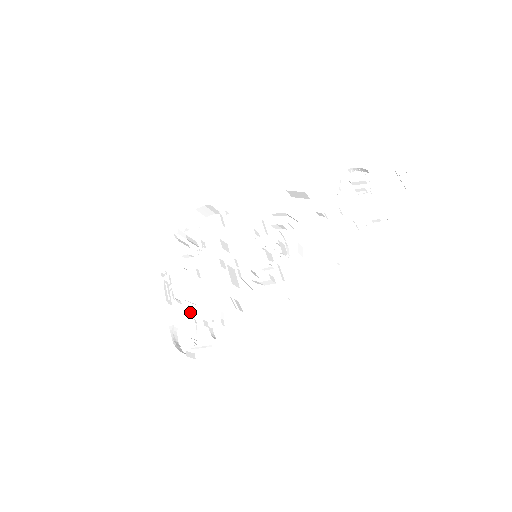
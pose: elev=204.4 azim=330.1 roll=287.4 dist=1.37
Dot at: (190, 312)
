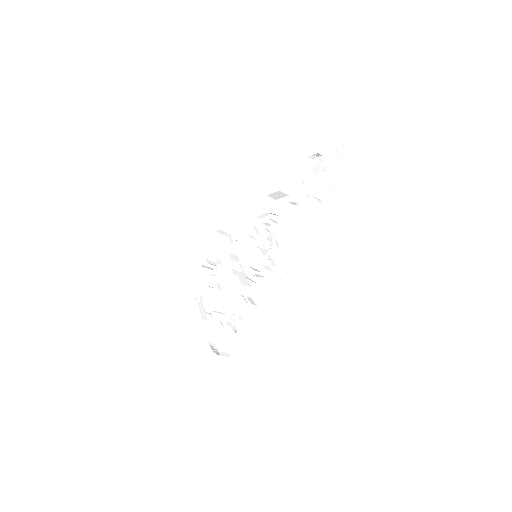
Dot at: (221, 321)
